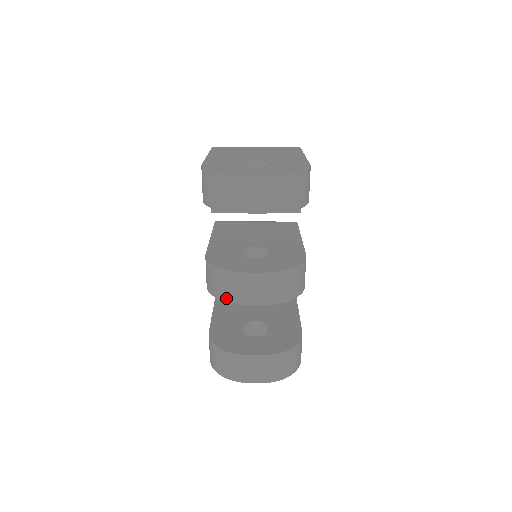
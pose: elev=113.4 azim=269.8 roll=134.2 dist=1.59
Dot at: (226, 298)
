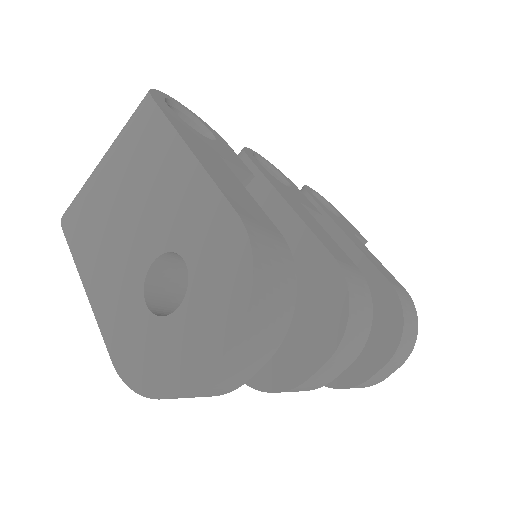
Dot at: occluded
